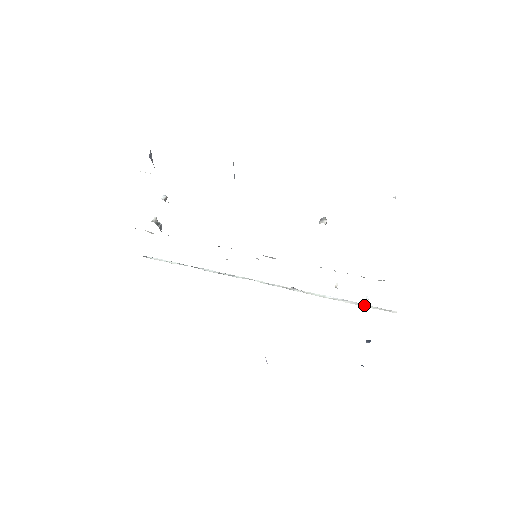
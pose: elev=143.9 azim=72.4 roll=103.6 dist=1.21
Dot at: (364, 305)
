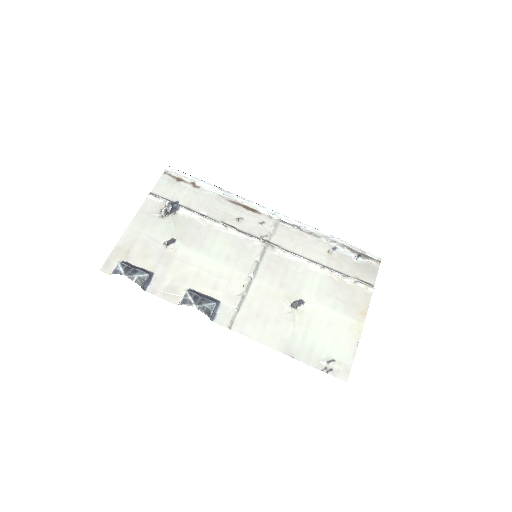
Dot at: (357, 250)
